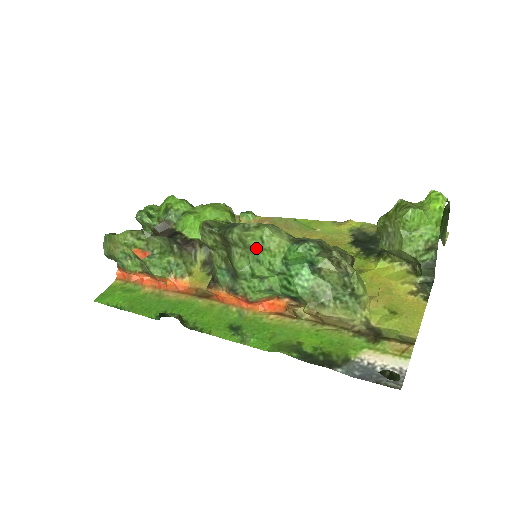
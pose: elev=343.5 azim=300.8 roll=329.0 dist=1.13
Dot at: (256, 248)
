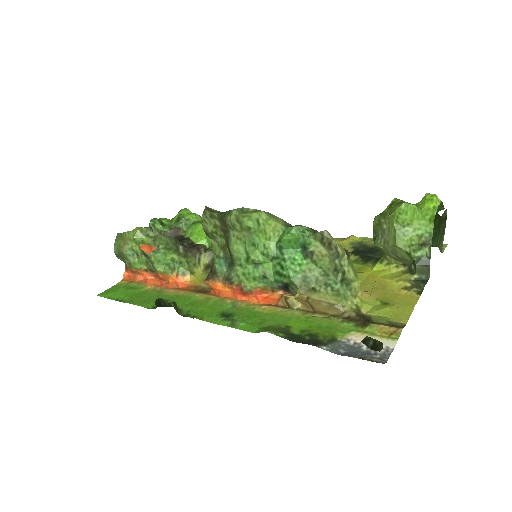
Dot at: (252, 230)
